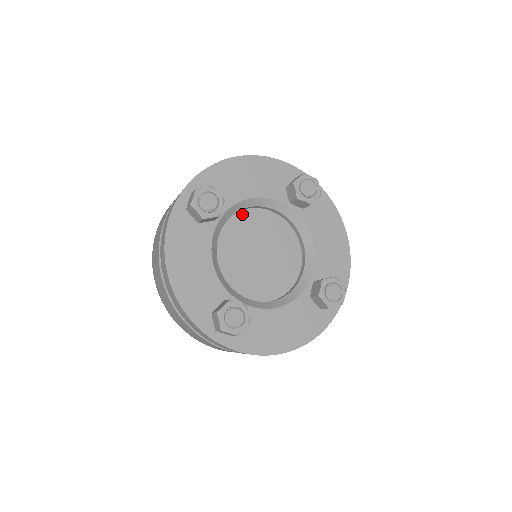
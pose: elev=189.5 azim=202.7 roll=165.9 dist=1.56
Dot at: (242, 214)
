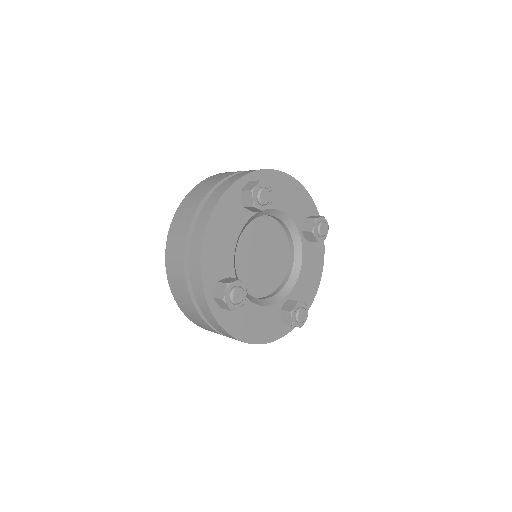
Dot at: occluded
